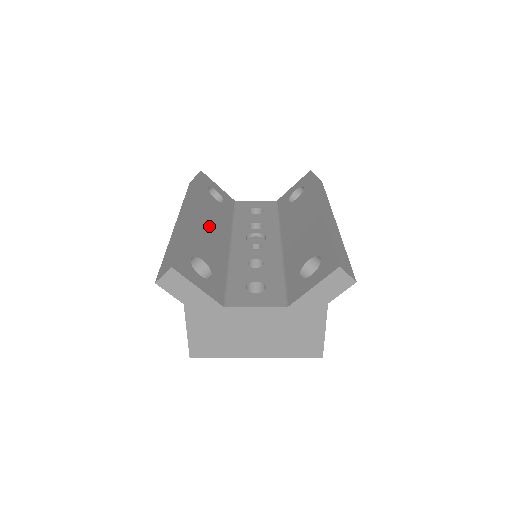
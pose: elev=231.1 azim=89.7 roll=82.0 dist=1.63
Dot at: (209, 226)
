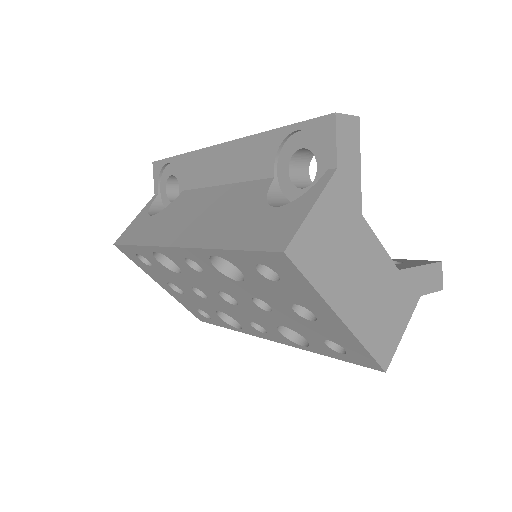
Dot at: occluded
